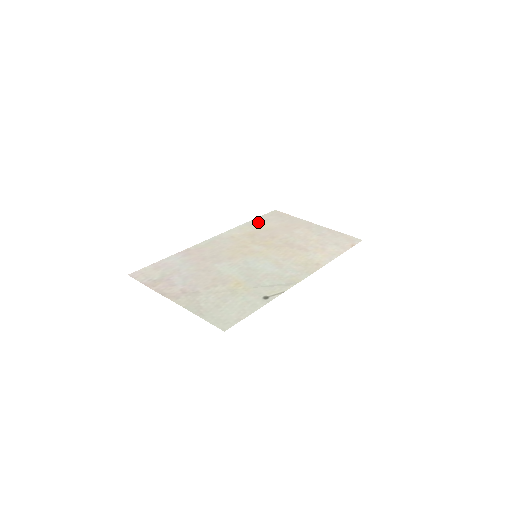
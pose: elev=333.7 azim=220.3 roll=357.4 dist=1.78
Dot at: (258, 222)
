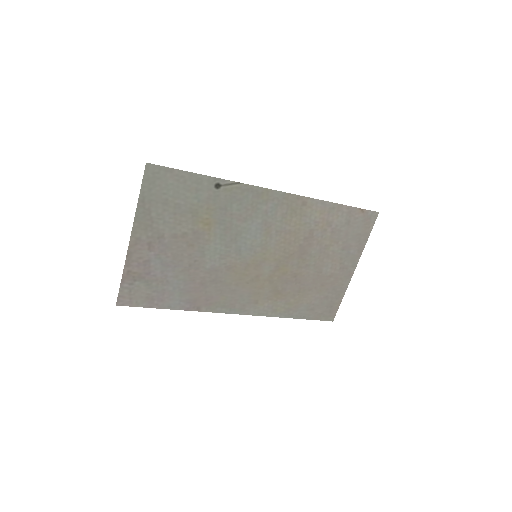
Dot at: (299, 310)
